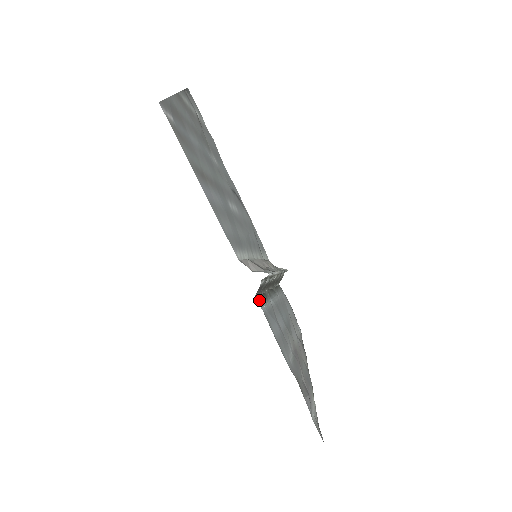
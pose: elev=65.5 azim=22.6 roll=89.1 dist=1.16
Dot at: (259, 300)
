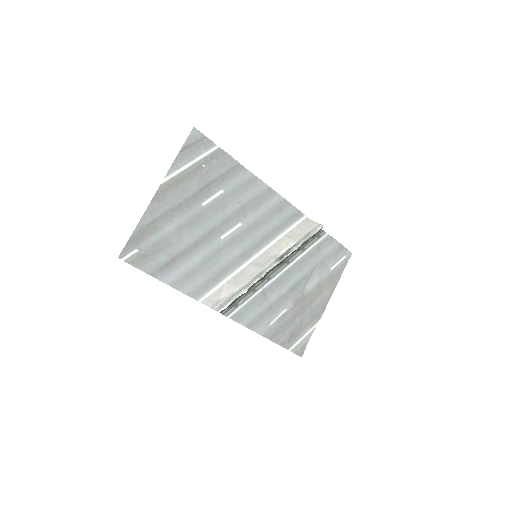
Dot at: (230, 309)
